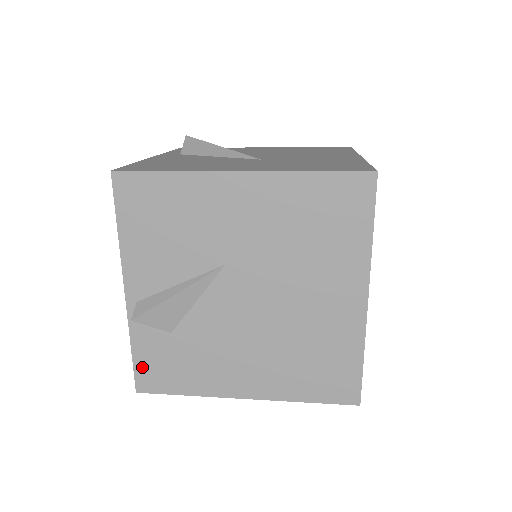
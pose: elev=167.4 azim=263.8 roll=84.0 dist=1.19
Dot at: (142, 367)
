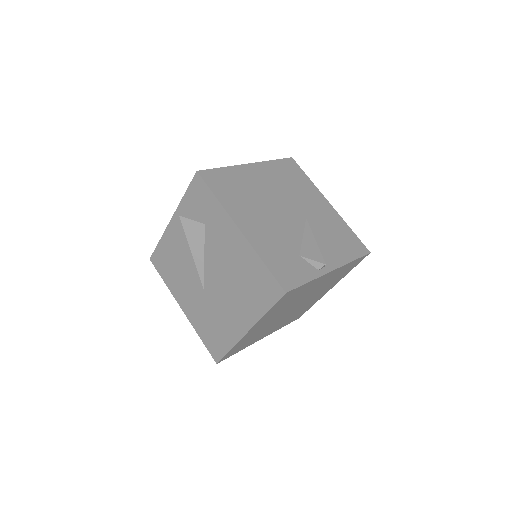
Dot at: occluded
